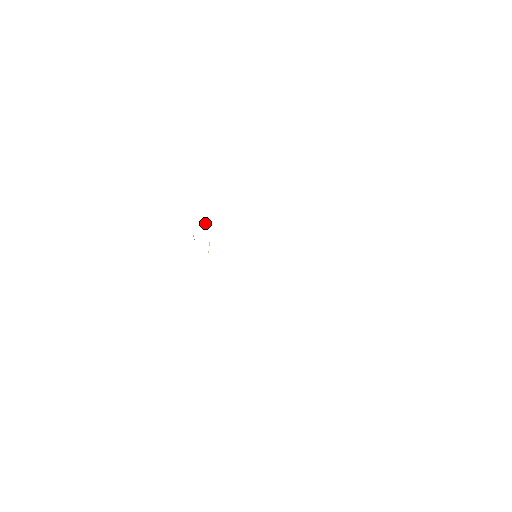
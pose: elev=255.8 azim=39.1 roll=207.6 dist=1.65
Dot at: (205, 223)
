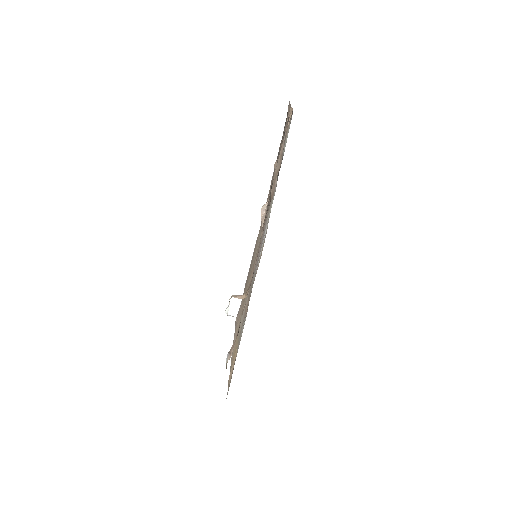
Dot at: (239, 298)
